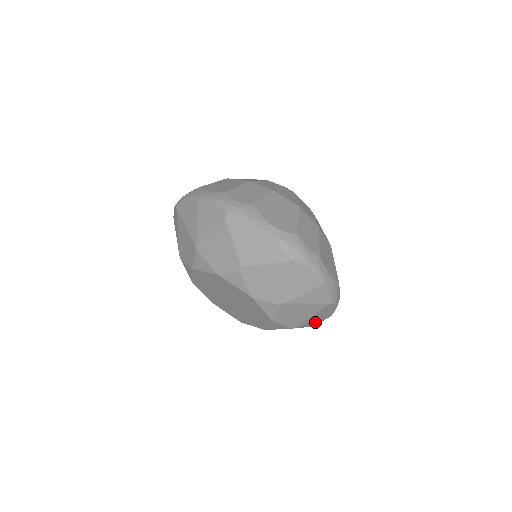
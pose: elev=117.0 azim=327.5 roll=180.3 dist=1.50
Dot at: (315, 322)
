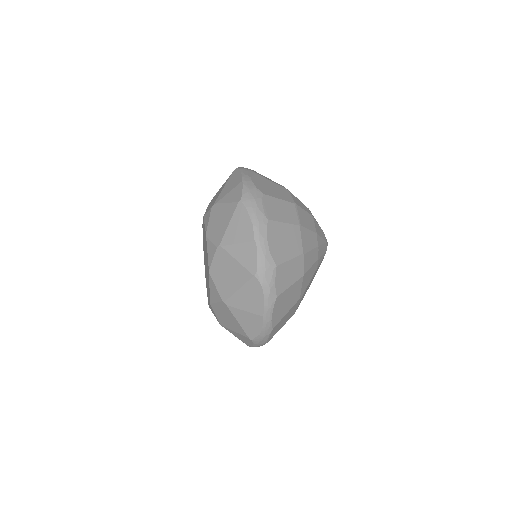
Dot at: (249, 321)
